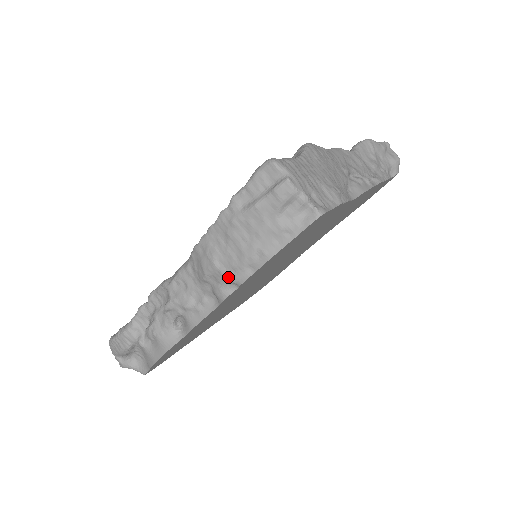
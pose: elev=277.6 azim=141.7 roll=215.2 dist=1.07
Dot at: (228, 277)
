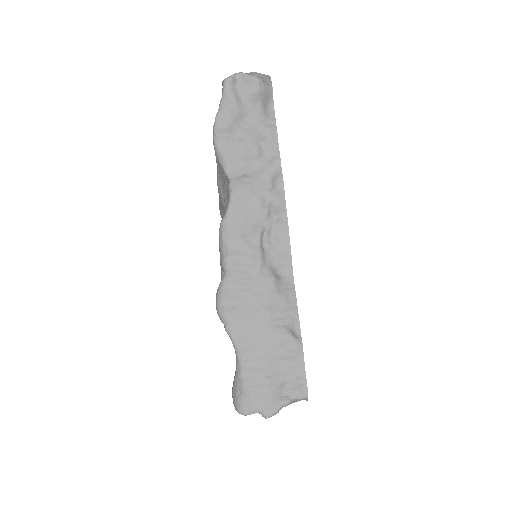
Dot at: occluded
